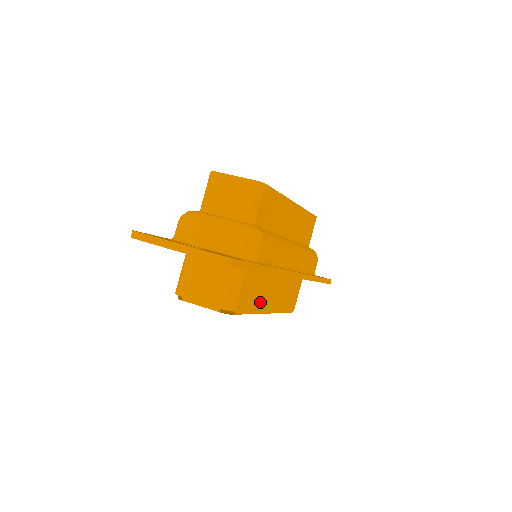
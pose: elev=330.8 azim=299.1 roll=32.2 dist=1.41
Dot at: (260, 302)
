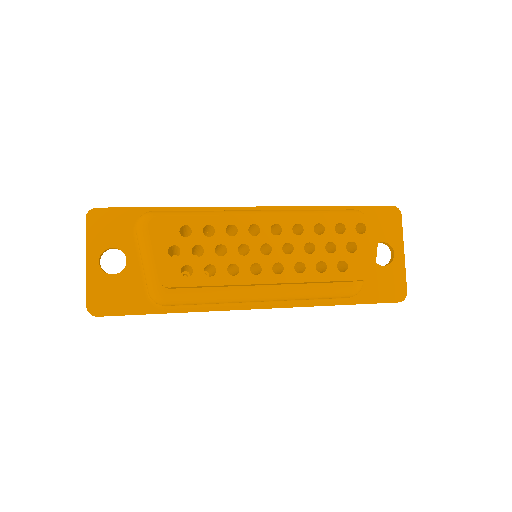
Dot at: occluded
